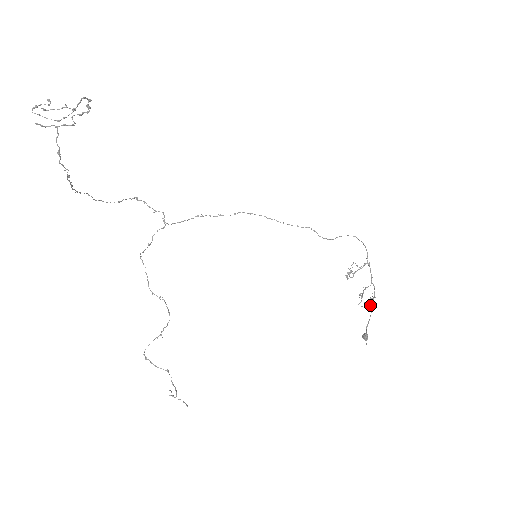
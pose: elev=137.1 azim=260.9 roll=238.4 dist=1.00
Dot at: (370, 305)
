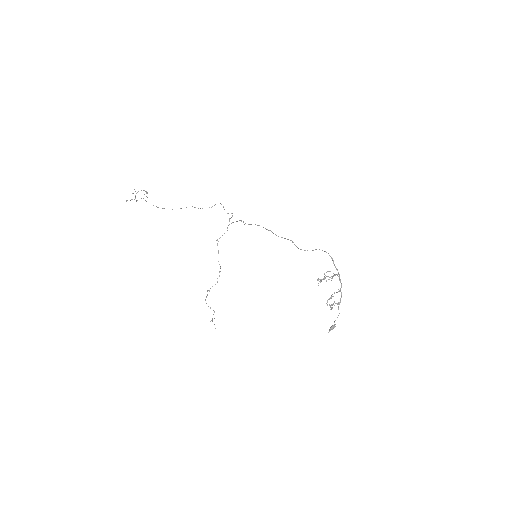
Dot at: (332, 308)
